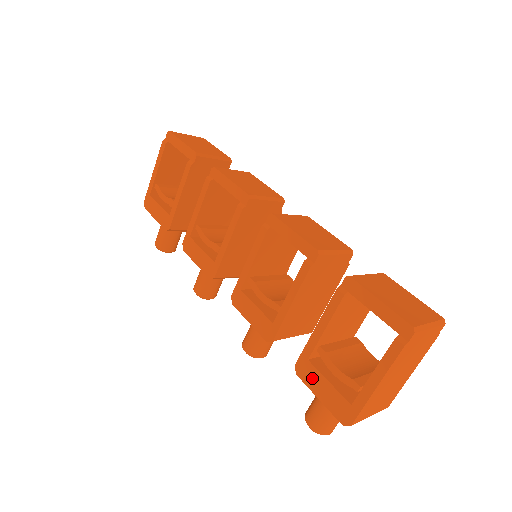
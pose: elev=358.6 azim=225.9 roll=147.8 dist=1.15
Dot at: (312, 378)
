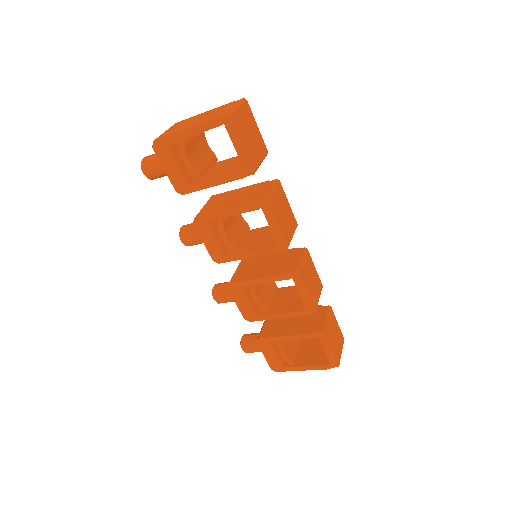
Dot at: (266, 349)
